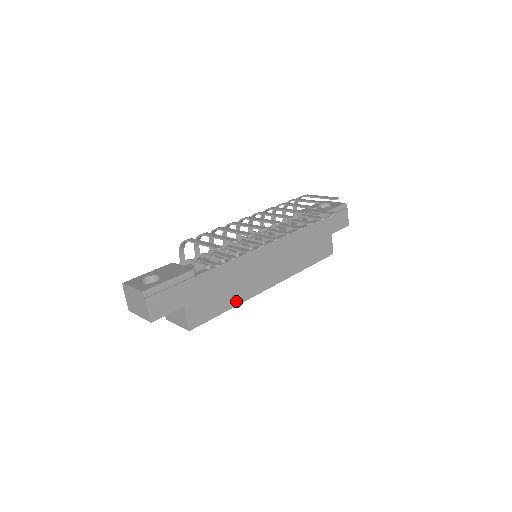
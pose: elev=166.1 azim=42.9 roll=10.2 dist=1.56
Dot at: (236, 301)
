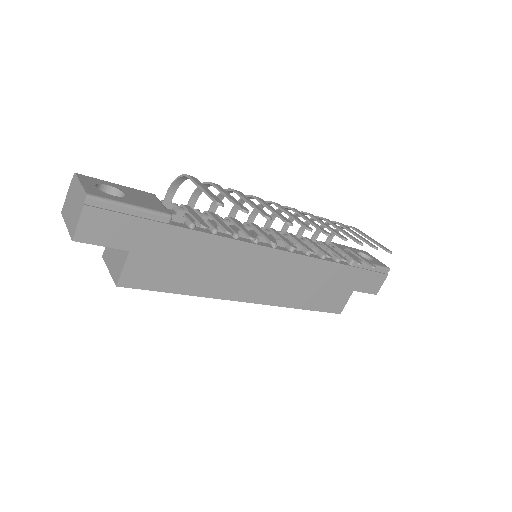
Dot at: (198, 290)
